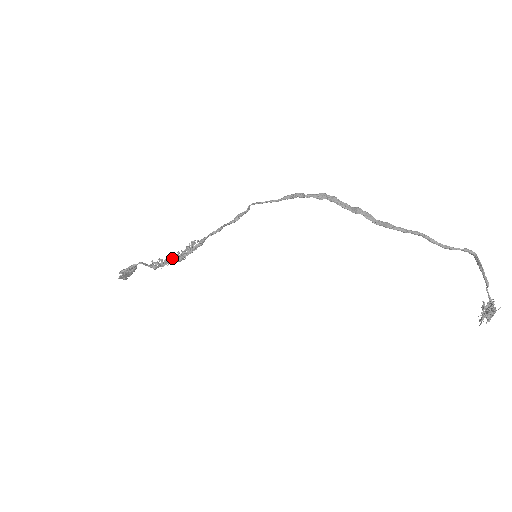
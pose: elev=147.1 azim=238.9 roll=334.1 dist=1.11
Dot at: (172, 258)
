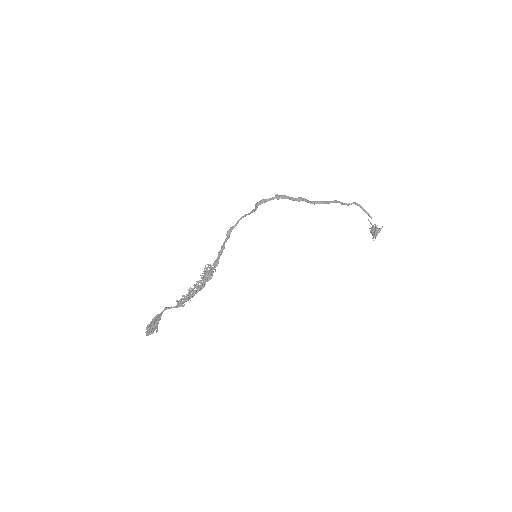
Dot at: (189, 291)
